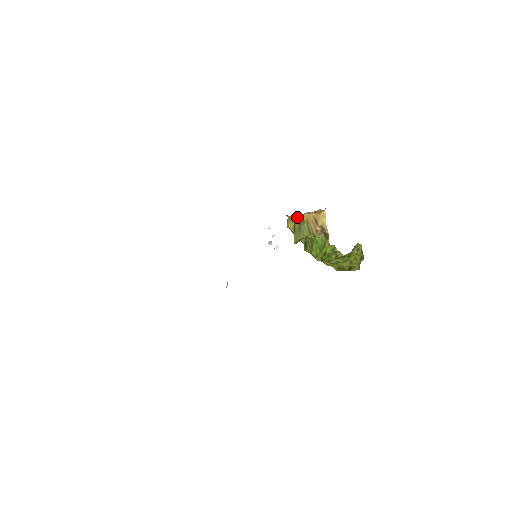
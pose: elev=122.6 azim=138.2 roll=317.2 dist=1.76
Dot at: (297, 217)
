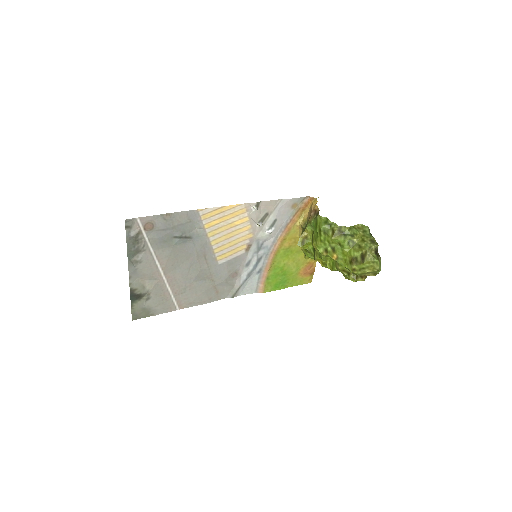
Dot at: (299, 223)
